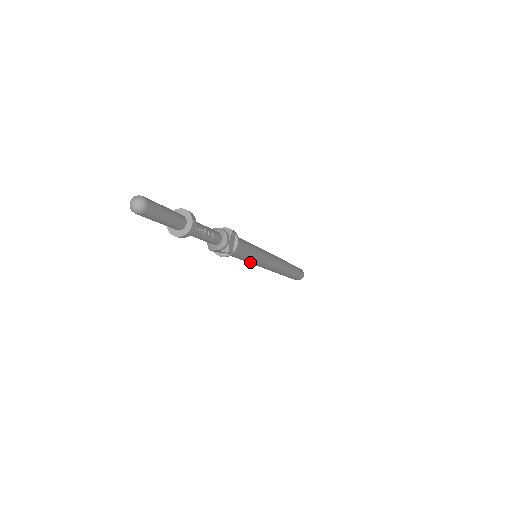
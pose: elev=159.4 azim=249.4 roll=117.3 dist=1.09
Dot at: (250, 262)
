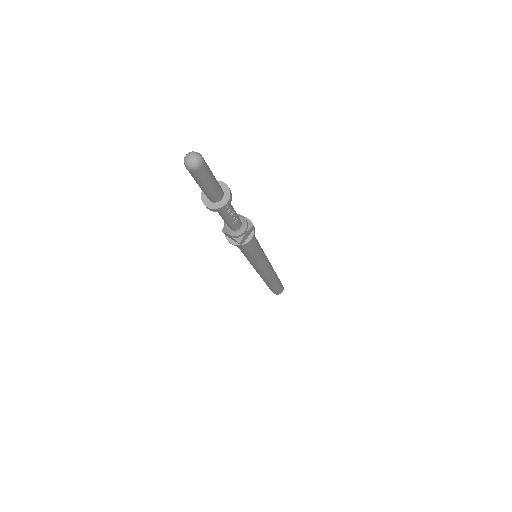
Dot at: (249, 259)
